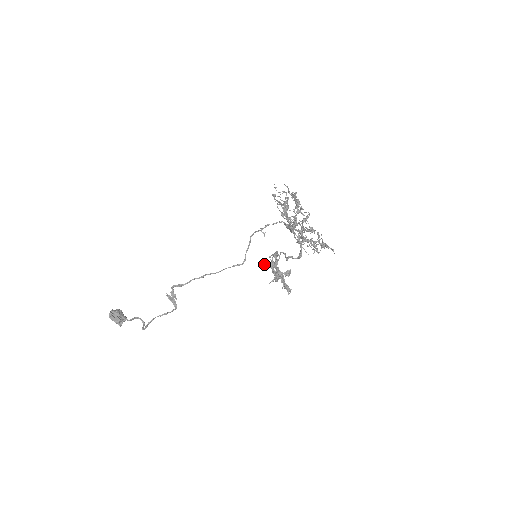
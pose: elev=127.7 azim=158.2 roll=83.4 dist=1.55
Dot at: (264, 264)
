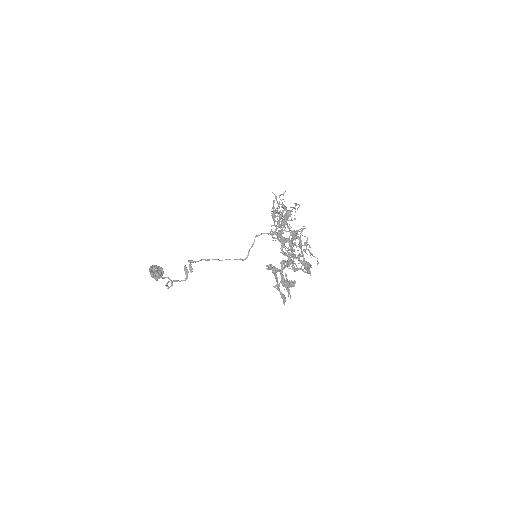
Dot at: (268, 267)
